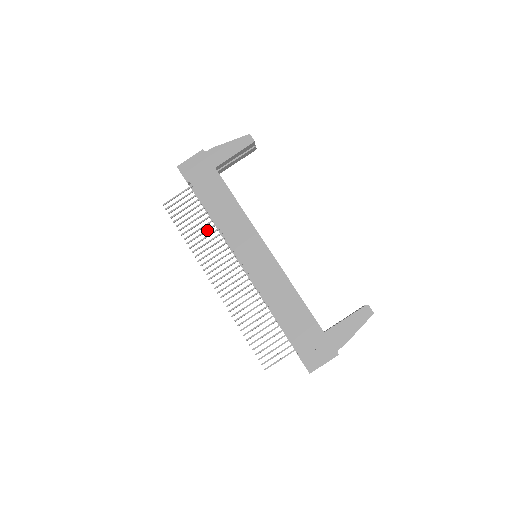
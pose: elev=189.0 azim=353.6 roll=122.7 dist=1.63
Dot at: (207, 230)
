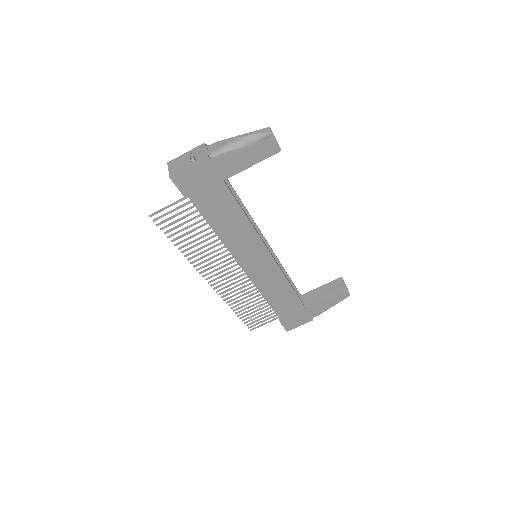
Dot at: occluded
